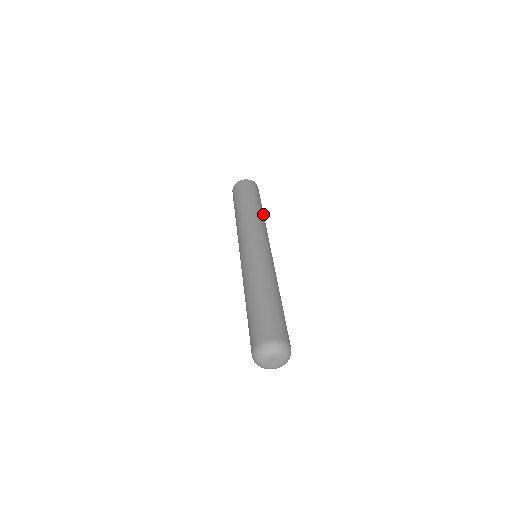
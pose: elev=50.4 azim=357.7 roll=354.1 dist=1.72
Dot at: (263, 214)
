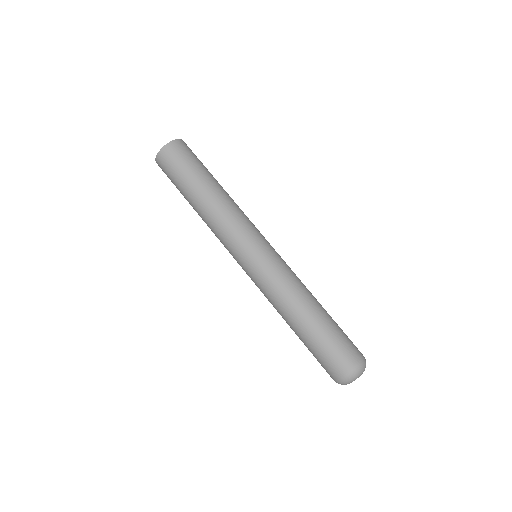
Dot at: occluded
